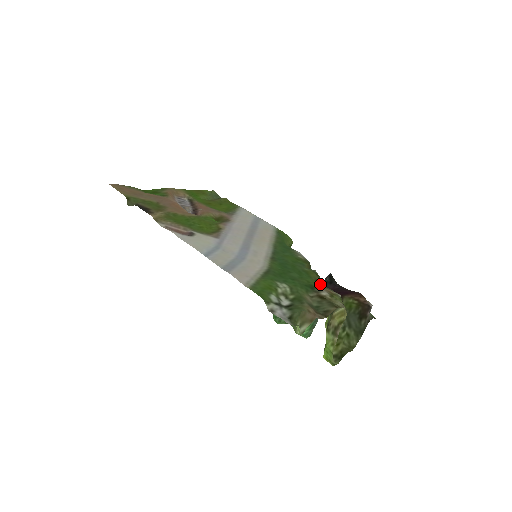
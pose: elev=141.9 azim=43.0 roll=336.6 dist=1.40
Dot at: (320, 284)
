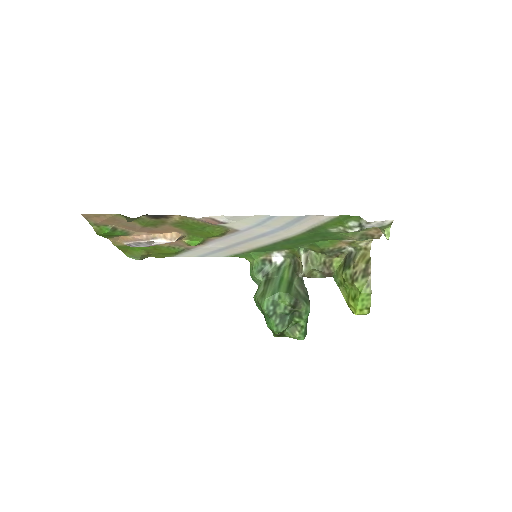
Dot at: (328, 249)
